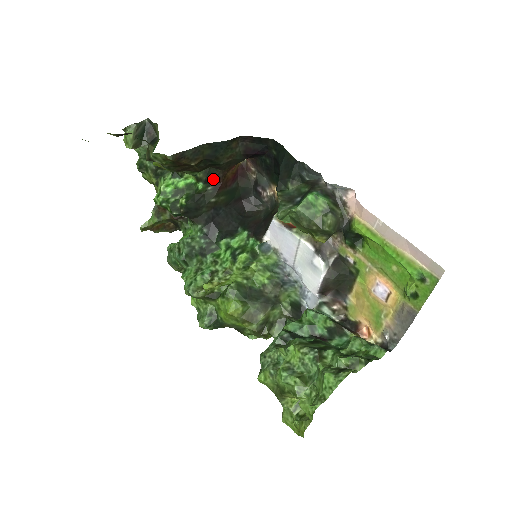
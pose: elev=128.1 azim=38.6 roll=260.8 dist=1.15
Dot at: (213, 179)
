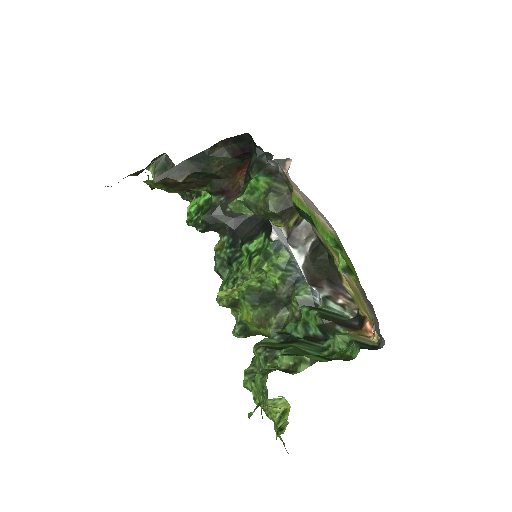
Dot at: (221, 189)
